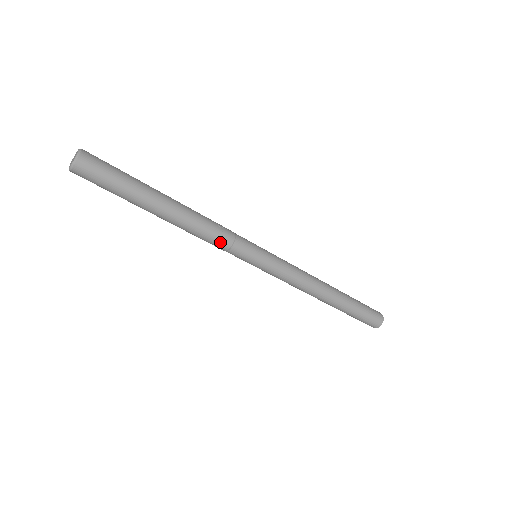
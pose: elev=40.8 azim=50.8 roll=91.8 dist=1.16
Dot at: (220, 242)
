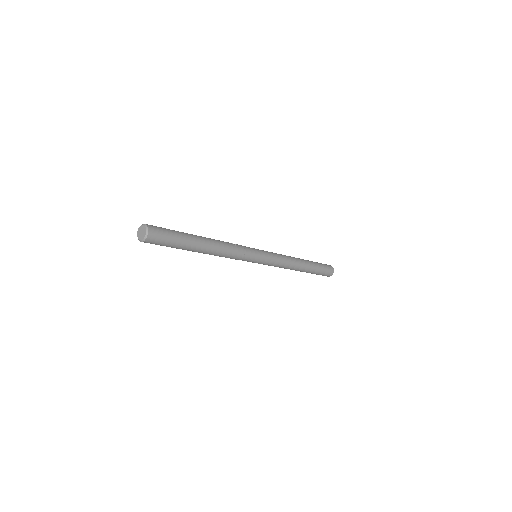
Dot at: (238, 253)
